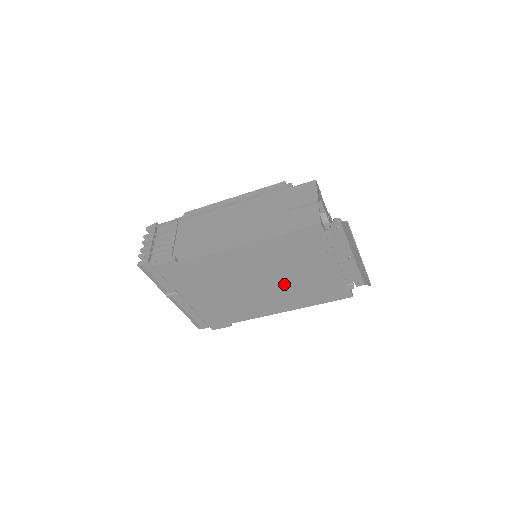
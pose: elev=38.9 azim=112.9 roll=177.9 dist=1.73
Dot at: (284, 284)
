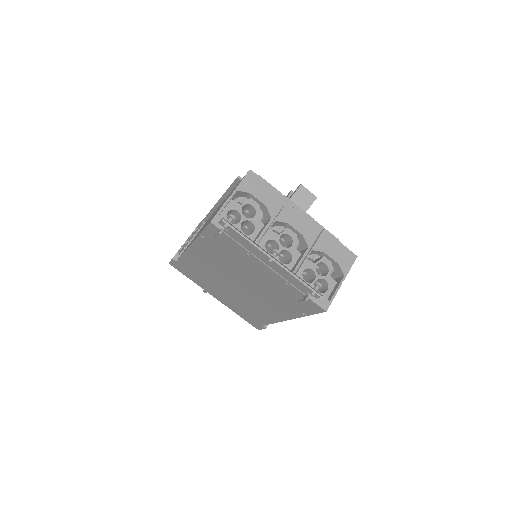
Dot at: (255, 288)
